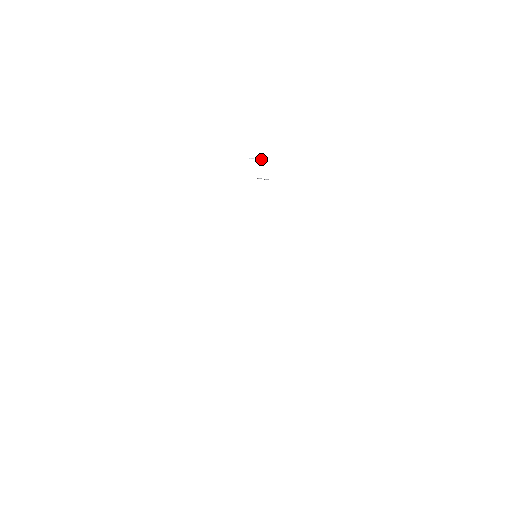
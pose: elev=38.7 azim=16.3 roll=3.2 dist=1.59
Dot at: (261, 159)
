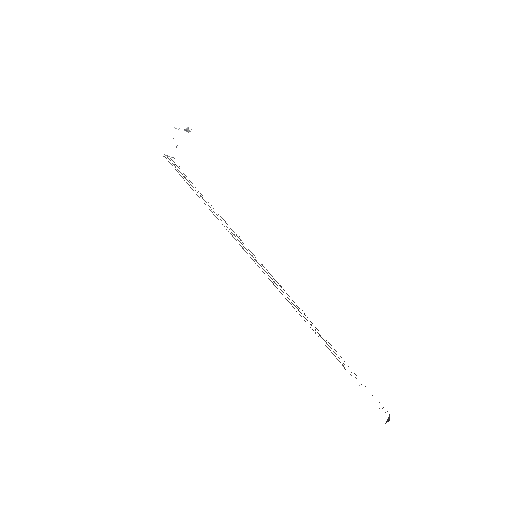
Dot at: (187, 130)
